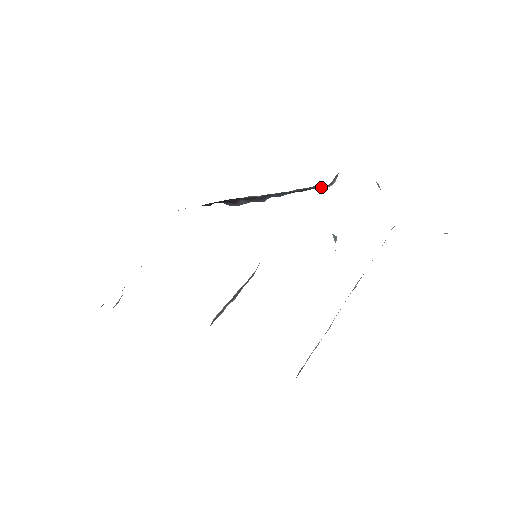
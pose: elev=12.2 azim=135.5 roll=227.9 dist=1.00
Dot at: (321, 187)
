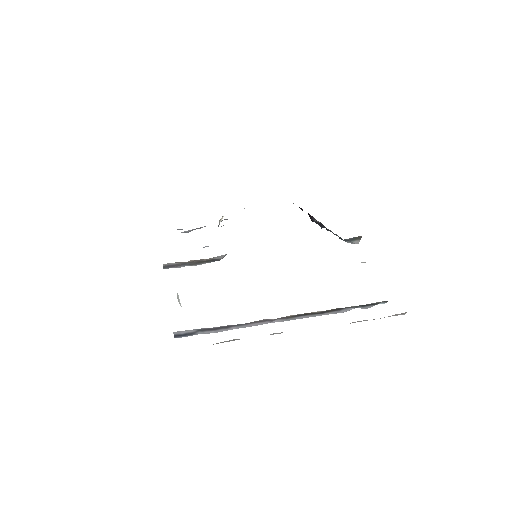
Dot at: occluded
